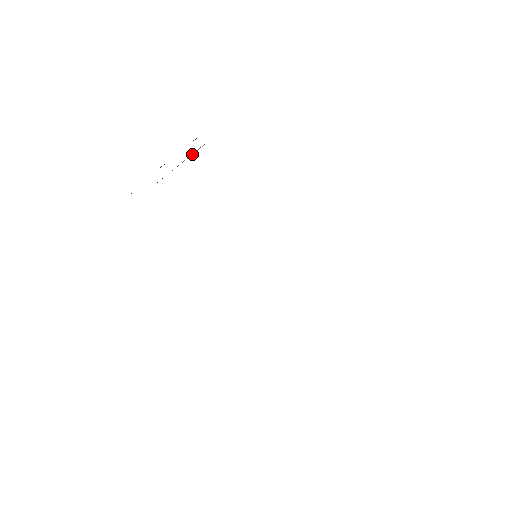
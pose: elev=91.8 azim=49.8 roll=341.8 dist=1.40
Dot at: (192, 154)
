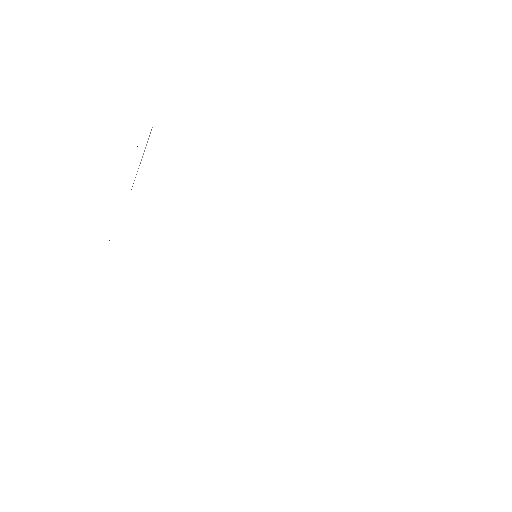
Dot at: (145, 147)
